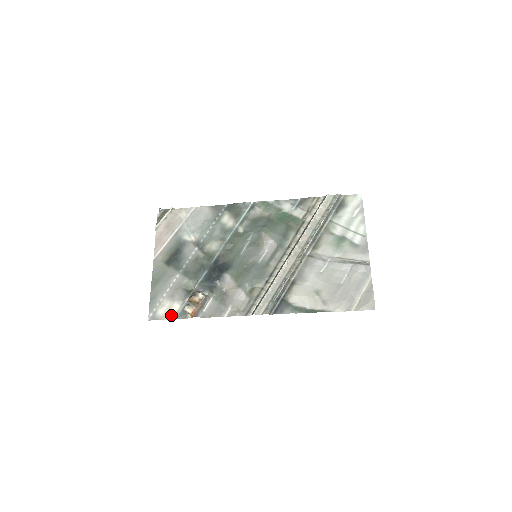
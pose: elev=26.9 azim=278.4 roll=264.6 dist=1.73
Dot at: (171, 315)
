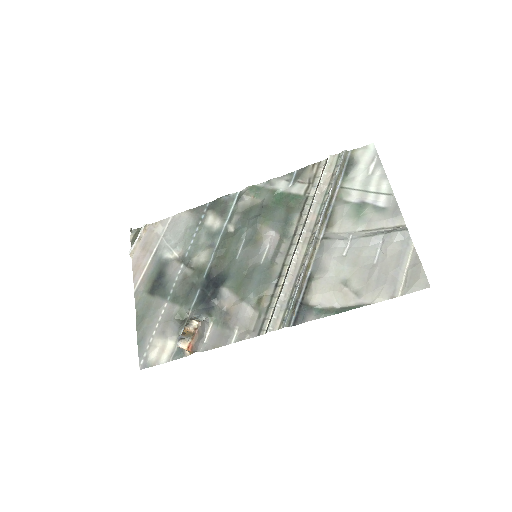
Dot at: (166, 357)
